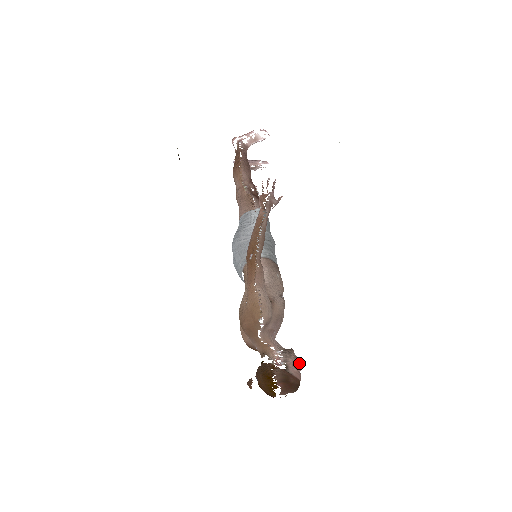
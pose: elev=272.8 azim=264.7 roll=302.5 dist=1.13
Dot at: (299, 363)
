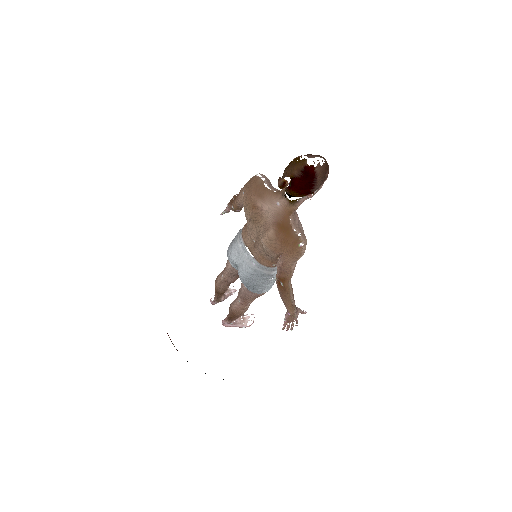
Dot at: occluded
